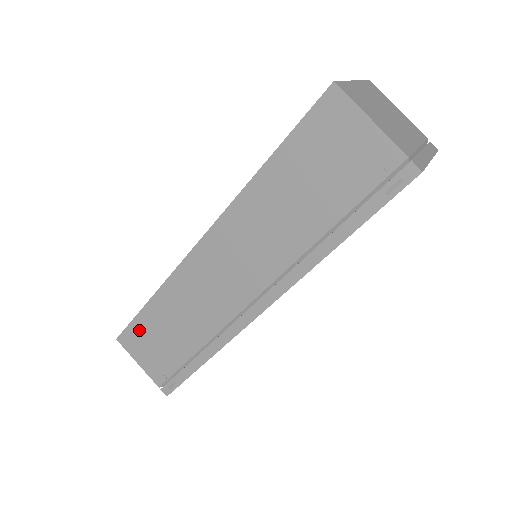
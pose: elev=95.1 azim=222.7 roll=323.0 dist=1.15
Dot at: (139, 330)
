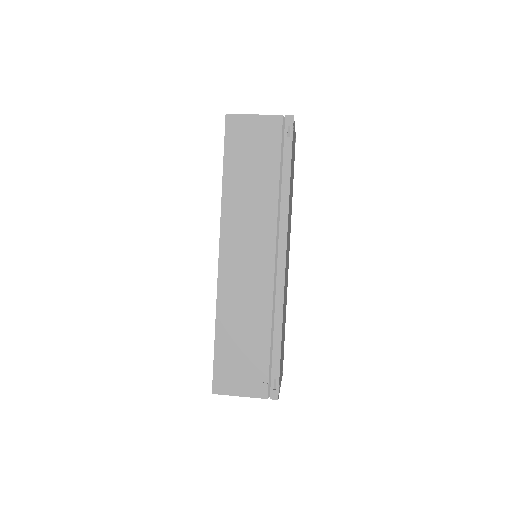
Dot at: (223, 365)
